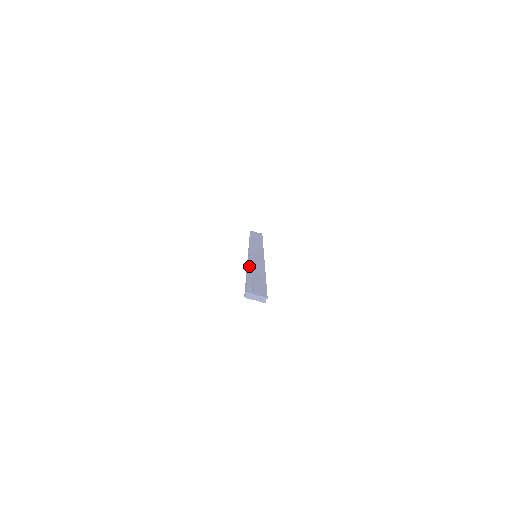
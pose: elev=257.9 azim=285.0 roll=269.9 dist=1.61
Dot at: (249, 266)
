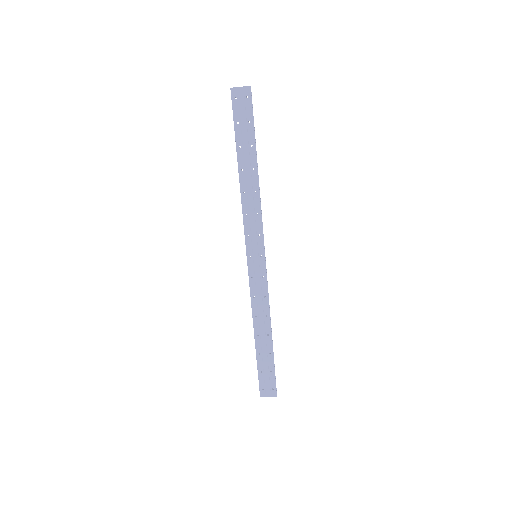
Dot at: (254, 322)
